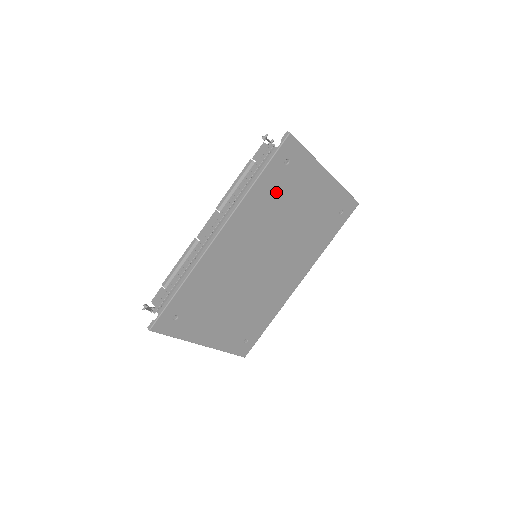
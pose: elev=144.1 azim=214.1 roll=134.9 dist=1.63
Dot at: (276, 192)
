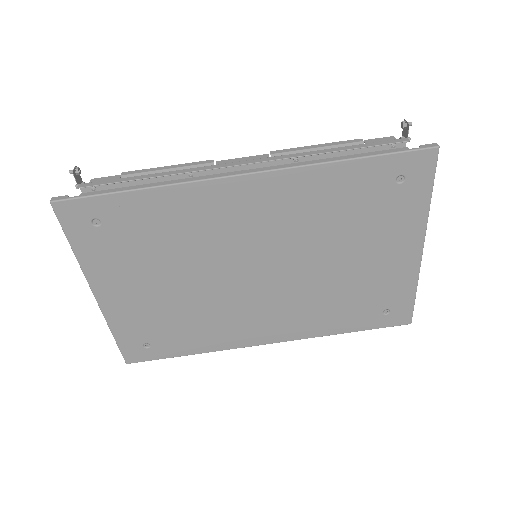
Dot at: (353, 203)
